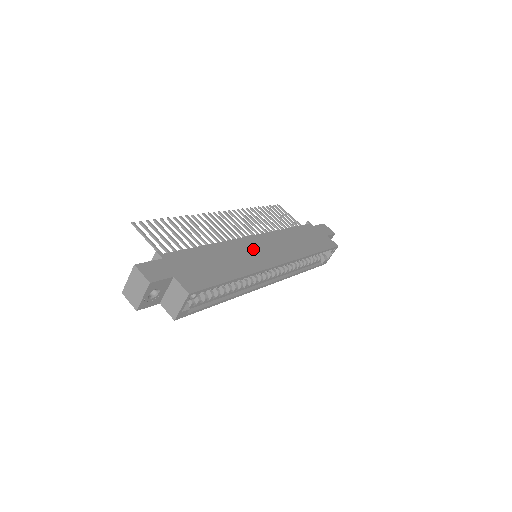
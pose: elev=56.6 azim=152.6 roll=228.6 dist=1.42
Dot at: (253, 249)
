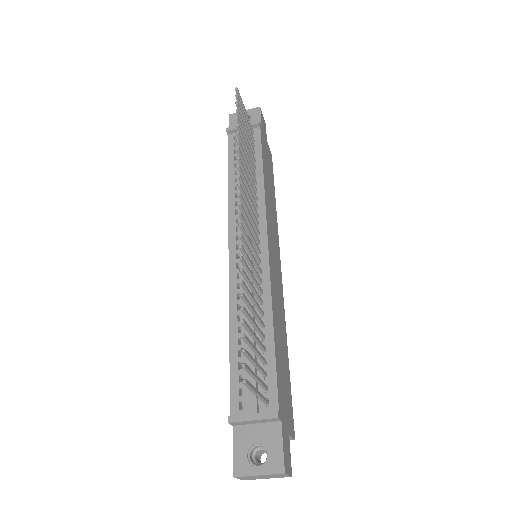
Dot at: (275, 273)
